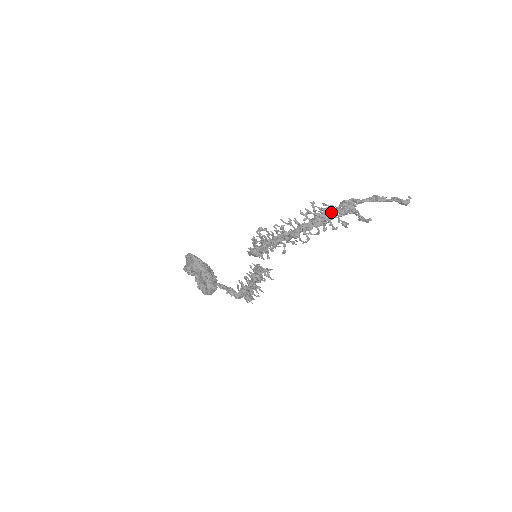
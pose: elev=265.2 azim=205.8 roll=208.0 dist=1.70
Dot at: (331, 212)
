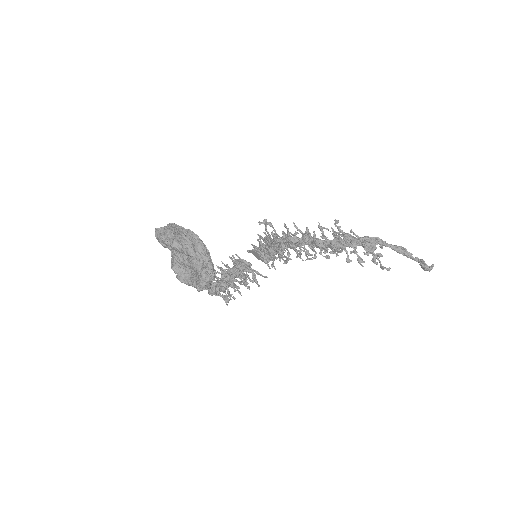
Dot at: occluded
